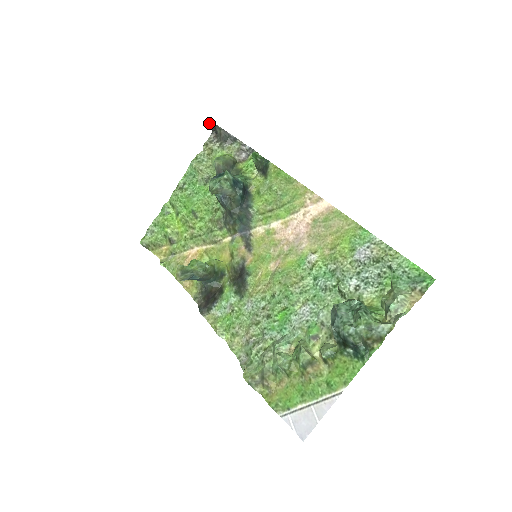
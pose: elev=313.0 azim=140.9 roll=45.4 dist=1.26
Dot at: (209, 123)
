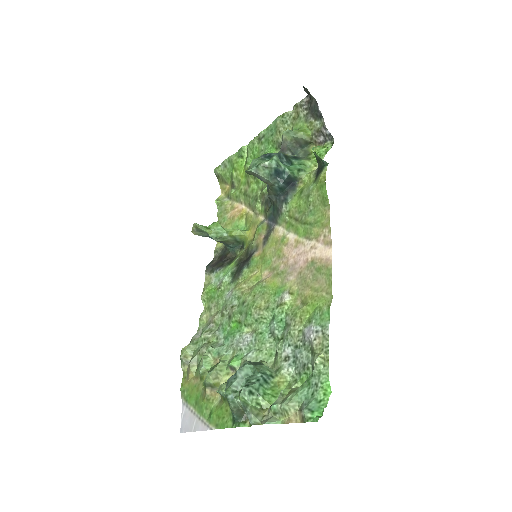
Dot at: (303, 86)
